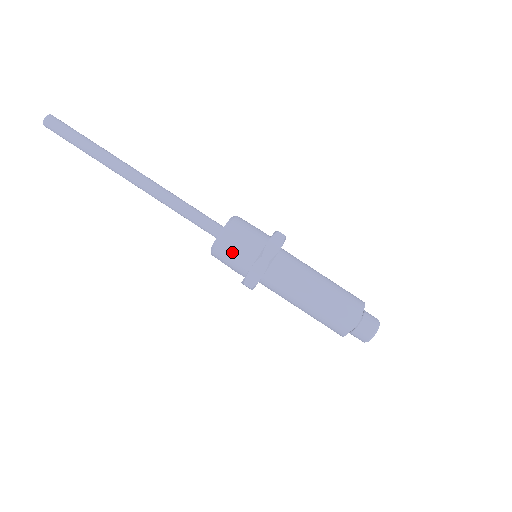
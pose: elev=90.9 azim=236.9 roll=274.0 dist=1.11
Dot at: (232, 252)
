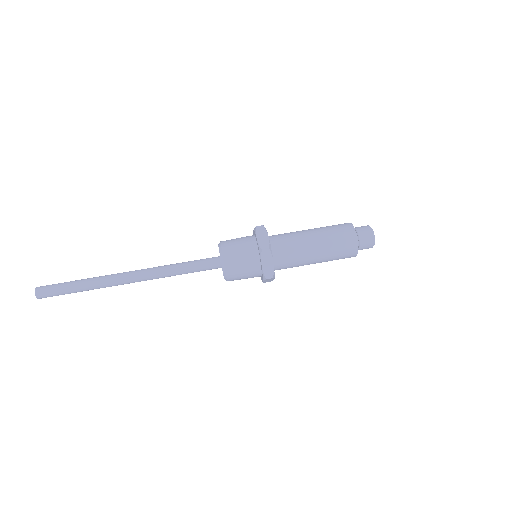
Dot at: (240, 266)
